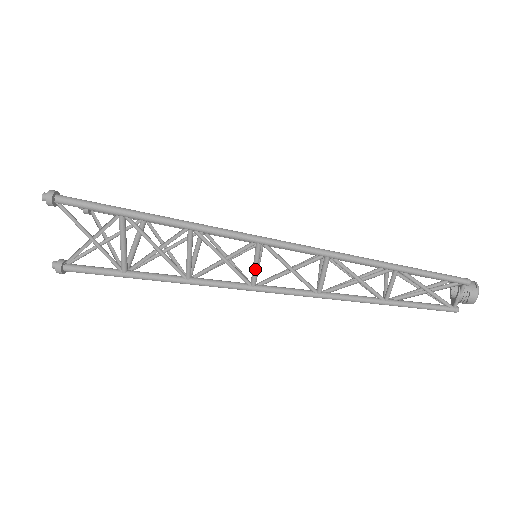
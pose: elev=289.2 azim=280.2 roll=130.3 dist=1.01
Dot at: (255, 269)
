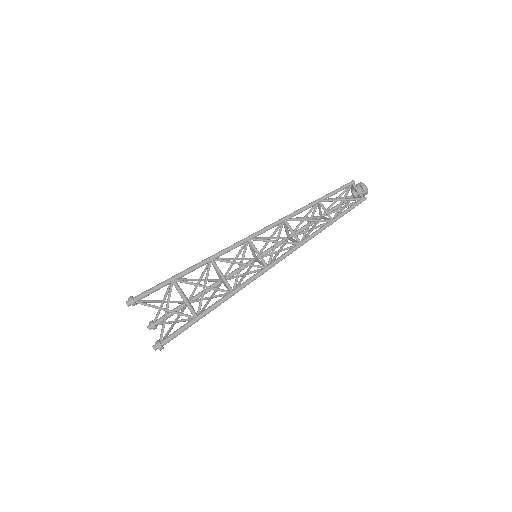
Dot at: (259, 255)
